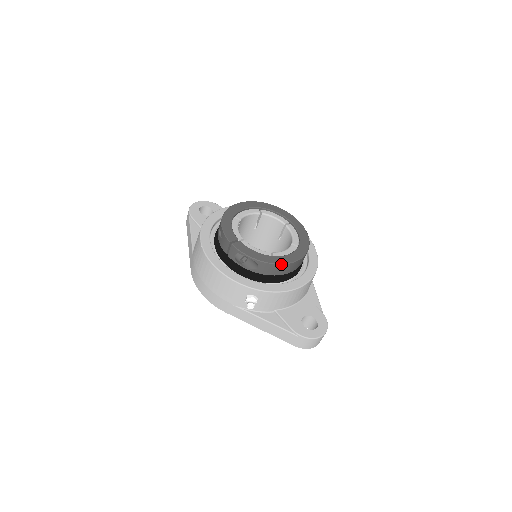
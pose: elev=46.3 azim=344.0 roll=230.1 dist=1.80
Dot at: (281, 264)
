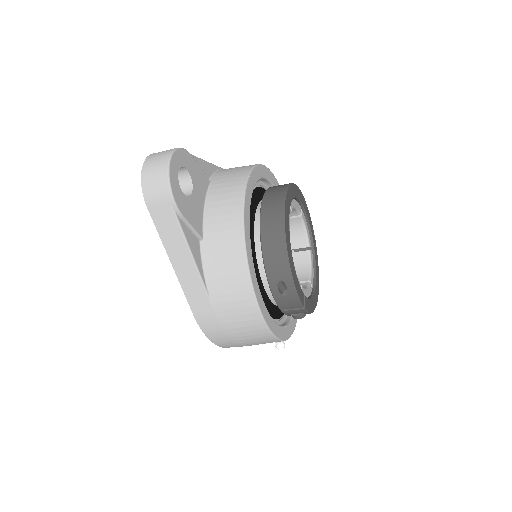
Dot at: occluded
